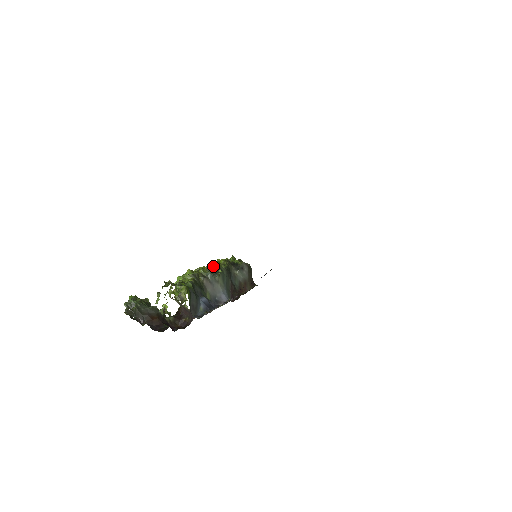
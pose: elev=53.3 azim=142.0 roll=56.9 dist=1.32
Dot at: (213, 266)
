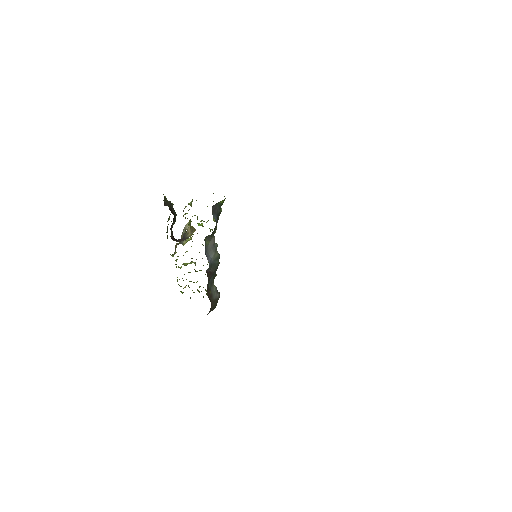
Dot at: occluded
